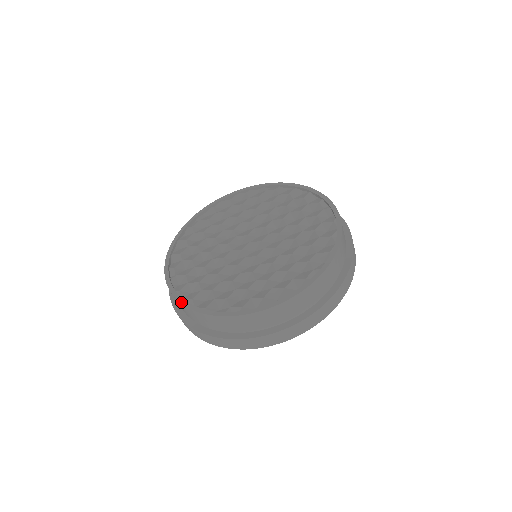
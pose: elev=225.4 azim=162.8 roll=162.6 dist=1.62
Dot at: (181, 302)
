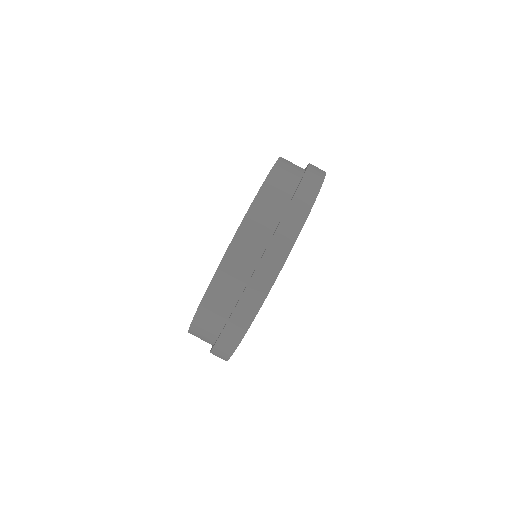
Dot at: occluded
